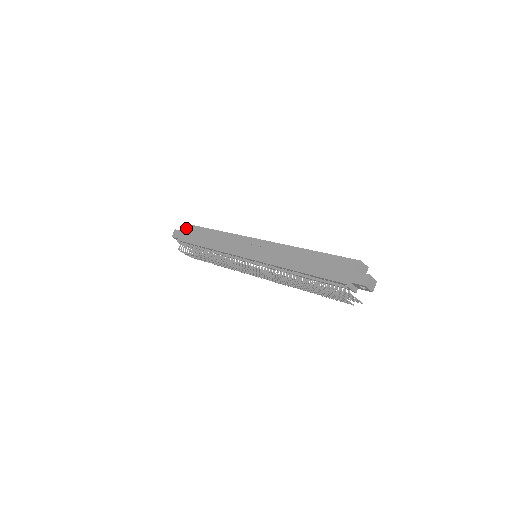
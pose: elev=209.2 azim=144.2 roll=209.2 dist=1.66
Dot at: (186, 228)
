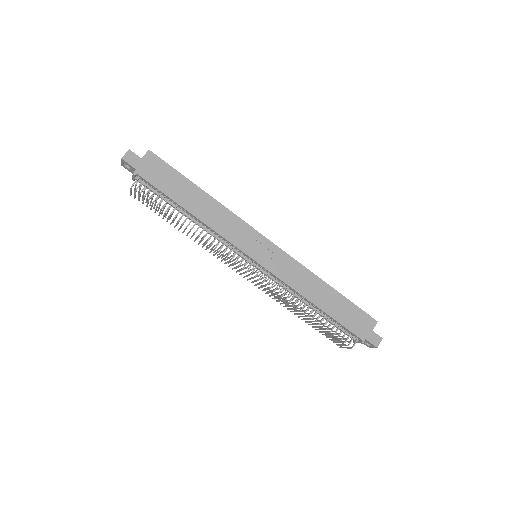
Dot at: (153, 160)
